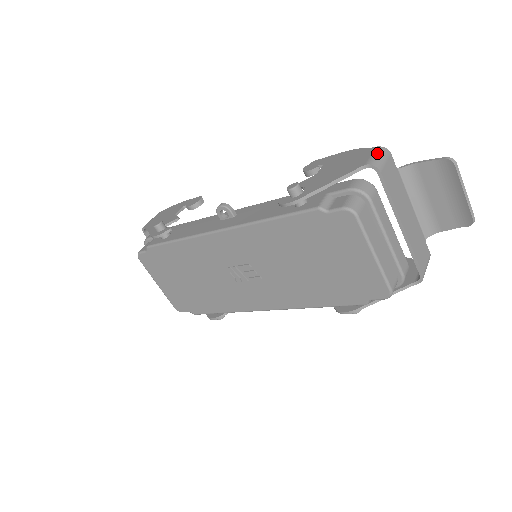
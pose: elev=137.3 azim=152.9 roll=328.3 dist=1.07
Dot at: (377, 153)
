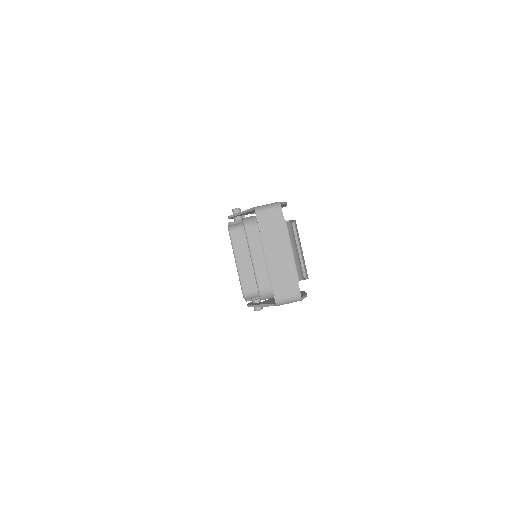
Dot at: (270, 204)
